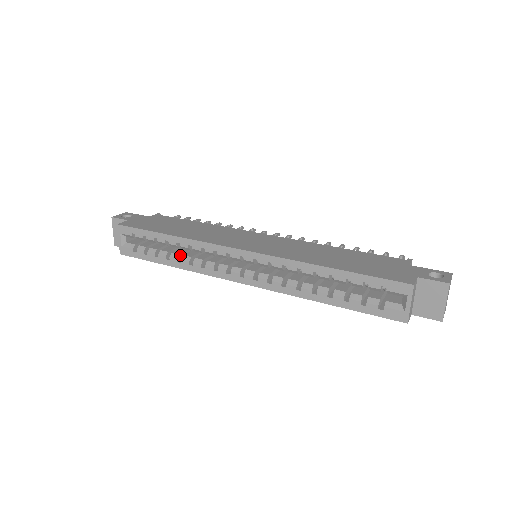
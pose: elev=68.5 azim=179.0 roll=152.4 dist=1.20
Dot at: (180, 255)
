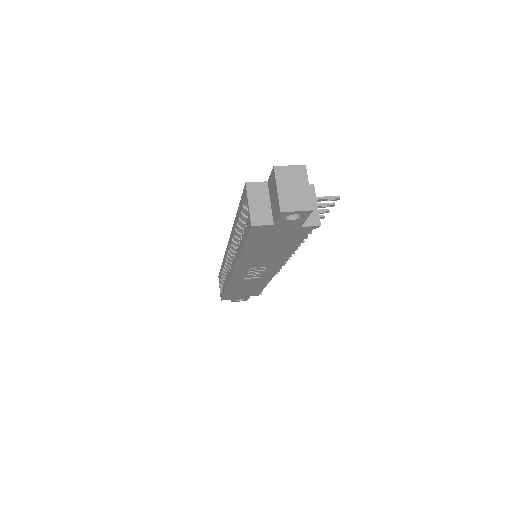
Dot at: occluded
